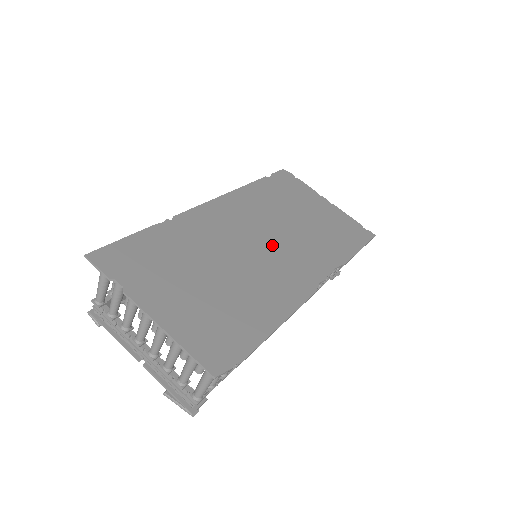
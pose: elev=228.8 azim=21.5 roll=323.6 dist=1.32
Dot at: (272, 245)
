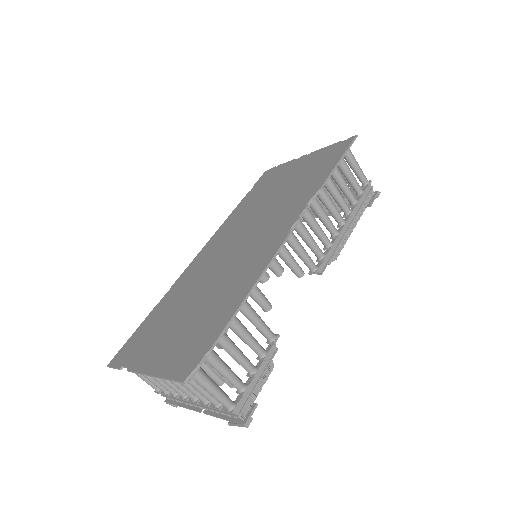
Dot at: (247, 238)
